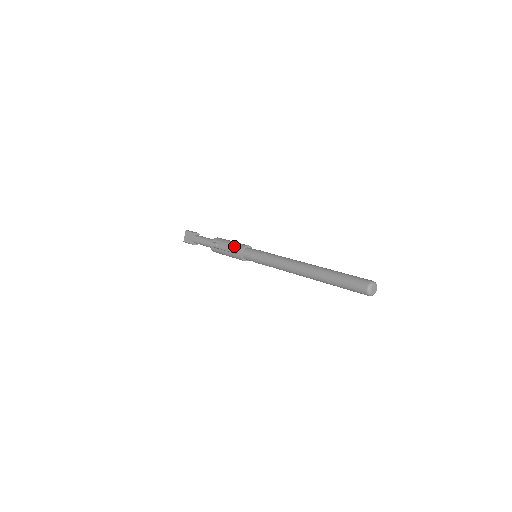
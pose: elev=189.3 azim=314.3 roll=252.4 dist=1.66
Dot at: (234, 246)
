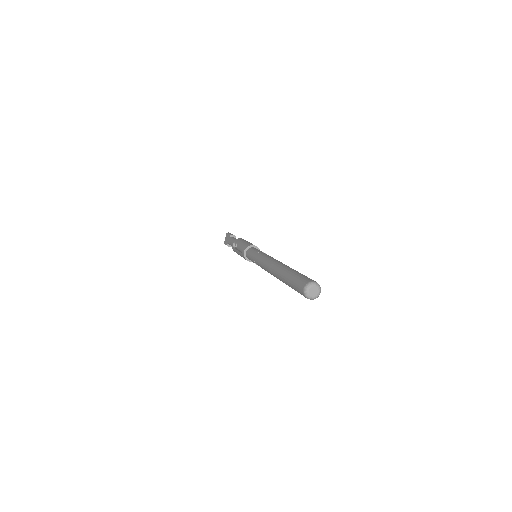
Dot at: (243, 245)
